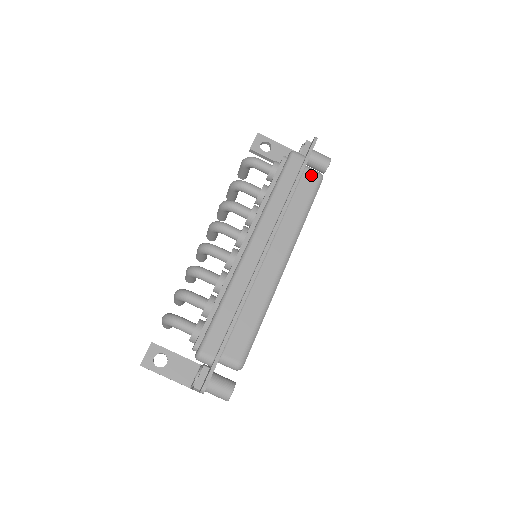
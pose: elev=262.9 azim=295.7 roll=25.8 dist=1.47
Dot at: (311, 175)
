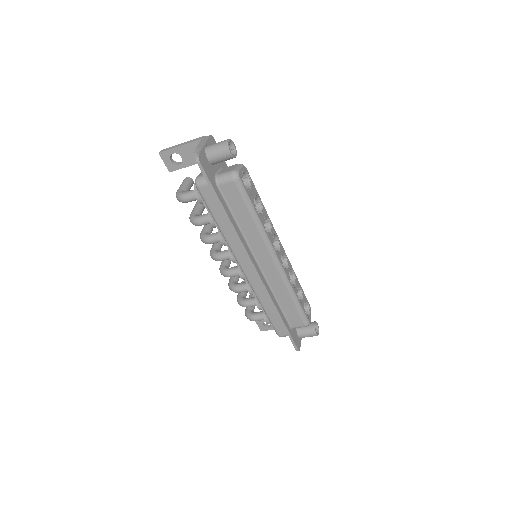
Dot at: (228, 187)
